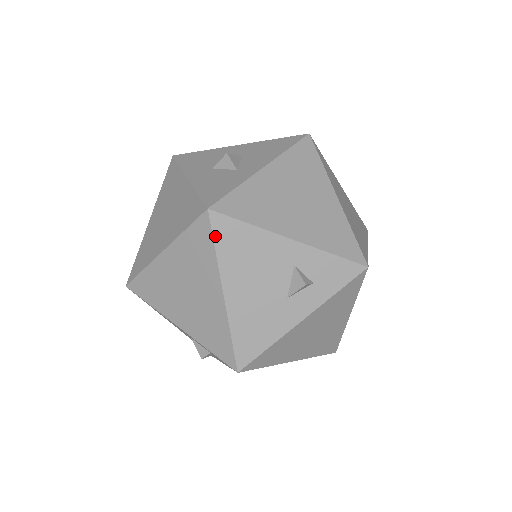
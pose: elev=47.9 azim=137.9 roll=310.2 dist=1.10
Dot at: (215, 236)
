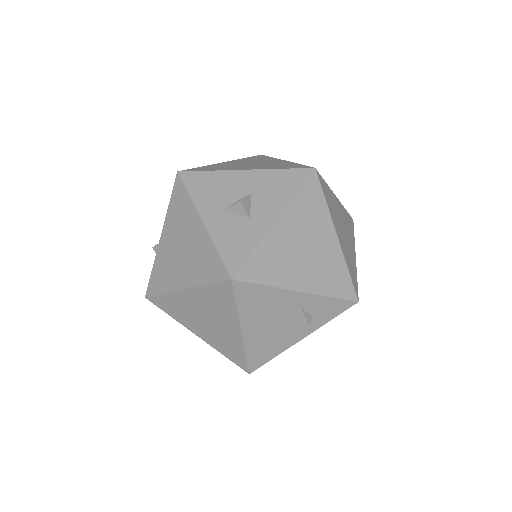
Dot at: (237, 297)
